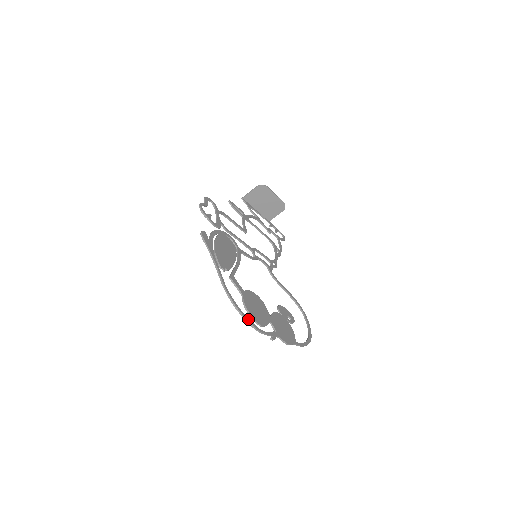
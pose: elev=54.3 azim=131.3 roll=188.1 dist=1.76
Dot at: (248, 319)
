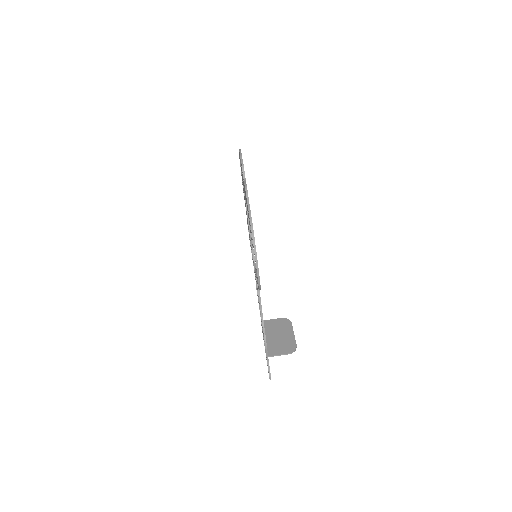
Dot at: occluded
